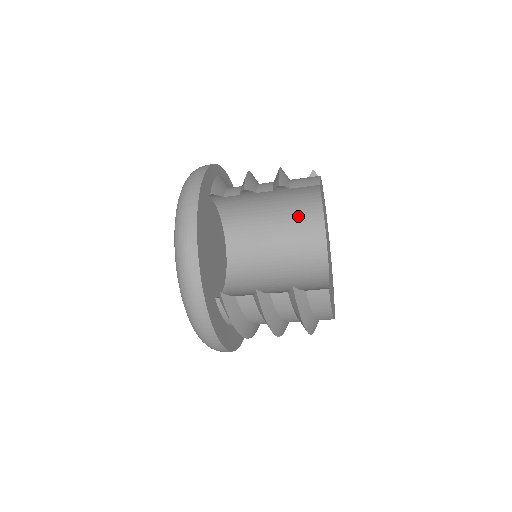
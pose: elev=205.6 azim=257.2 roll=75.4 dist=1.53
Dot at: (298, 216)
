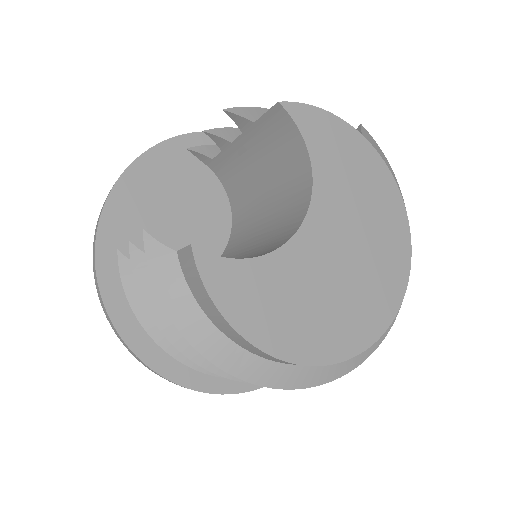
Dot at: (287, 178)
